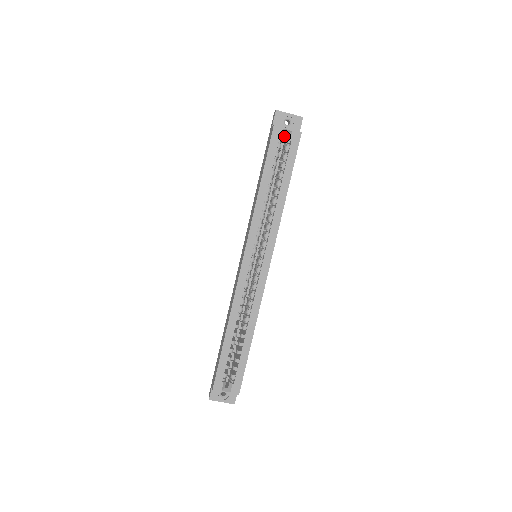
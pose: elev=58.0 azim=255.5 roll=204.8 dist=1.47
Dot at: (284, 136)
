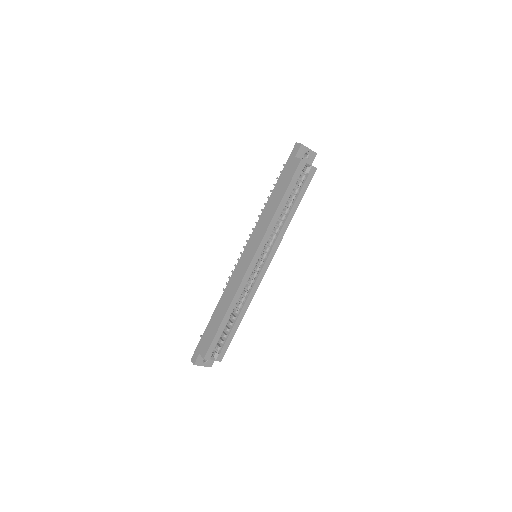
Dot at: occluded
